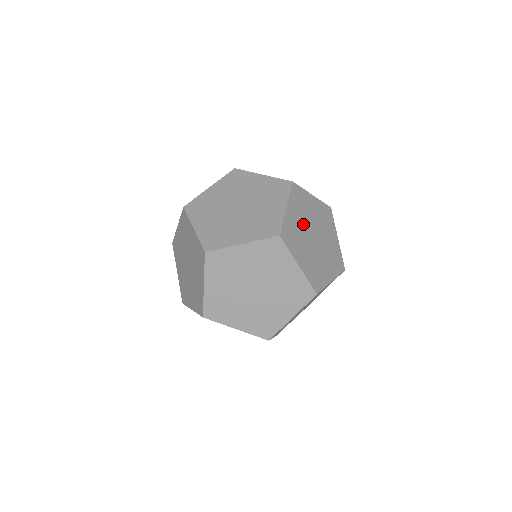
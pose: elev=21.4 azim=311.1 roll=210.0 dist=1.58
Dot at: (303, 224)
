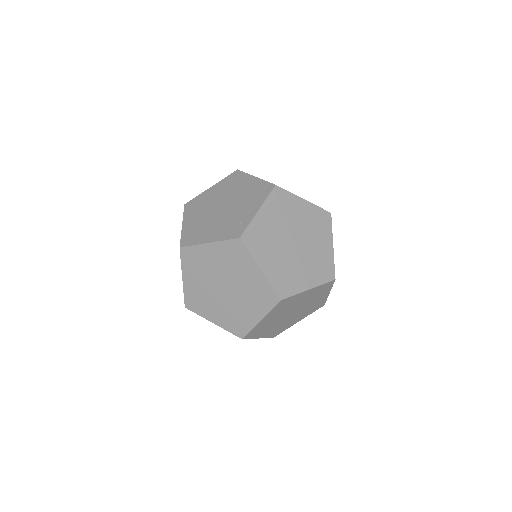
Dot at: occluded
